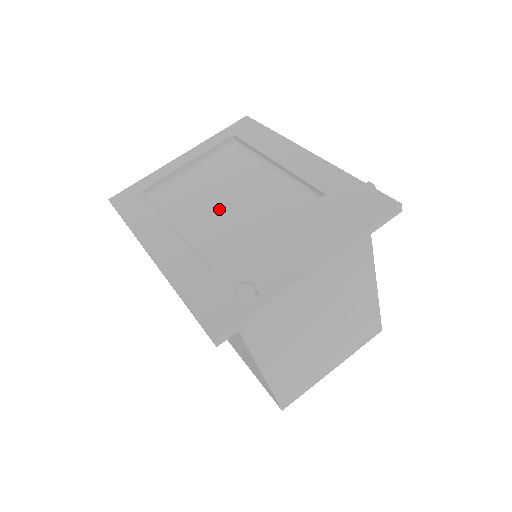
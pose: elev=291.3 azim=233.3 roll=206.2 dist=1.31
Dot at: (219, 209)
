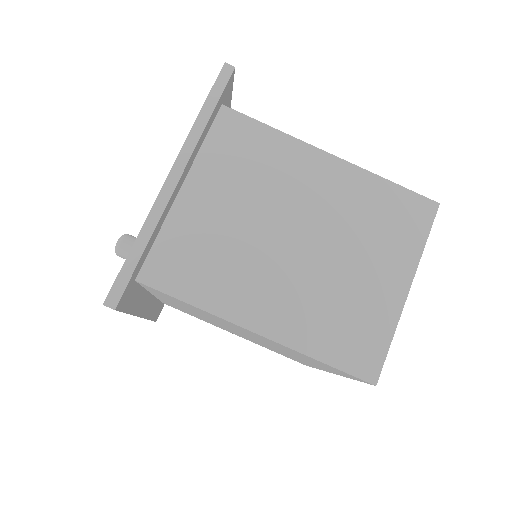
Dot at: occluded
